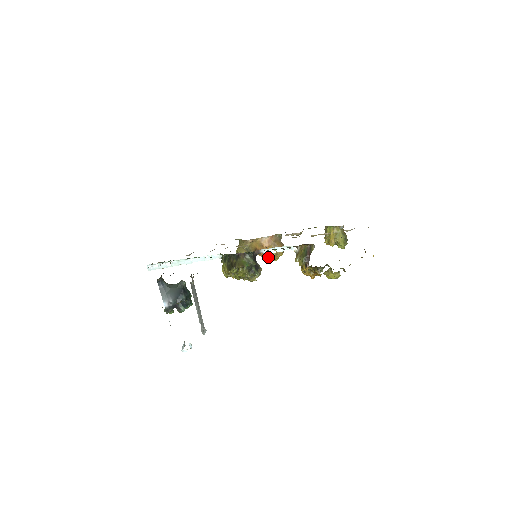
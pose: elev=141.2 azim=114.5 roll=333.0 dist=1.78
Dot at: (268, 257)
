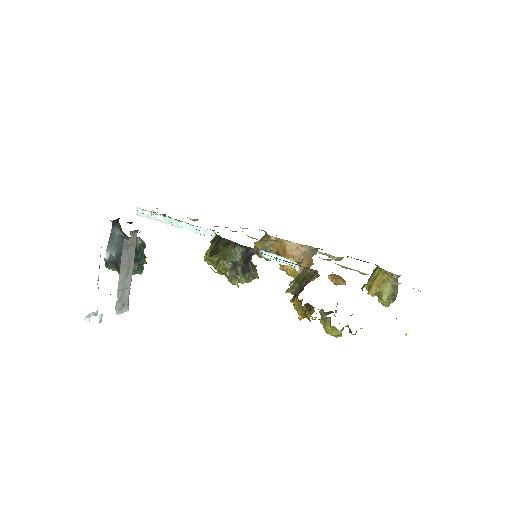
Dot at: (286, 269)
